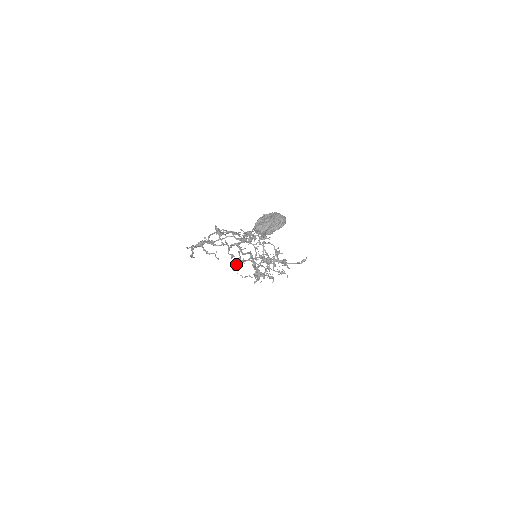
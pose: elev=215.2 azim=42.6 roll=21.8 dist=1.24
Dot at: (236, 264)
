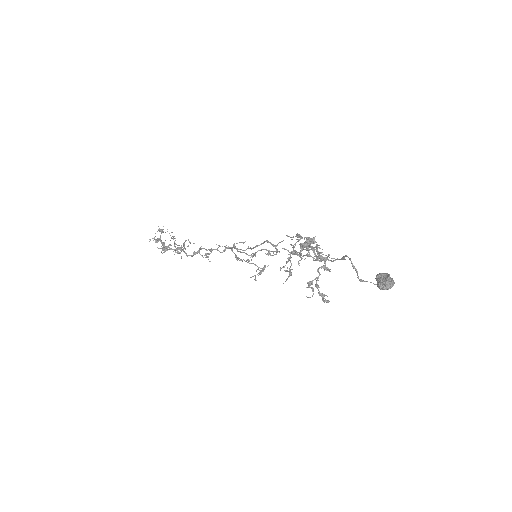
Dot at: (251, 256)
